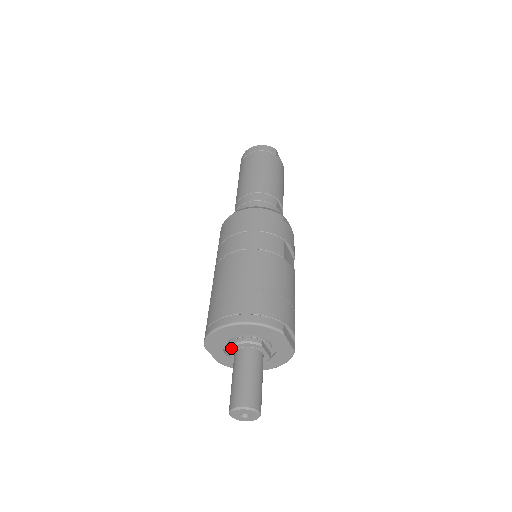
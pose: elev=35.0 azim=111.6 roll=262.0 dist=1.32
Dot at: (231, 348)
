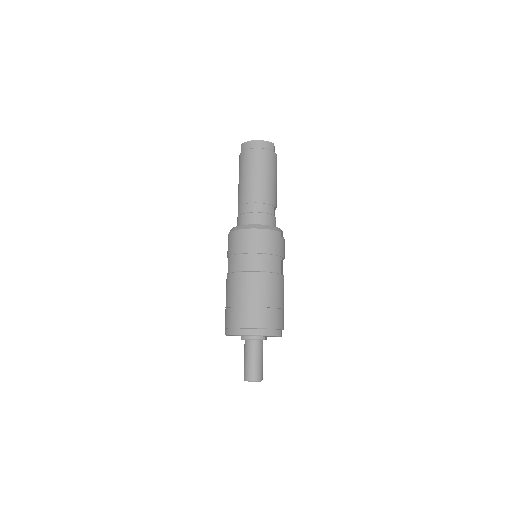
Dot at: occluded
